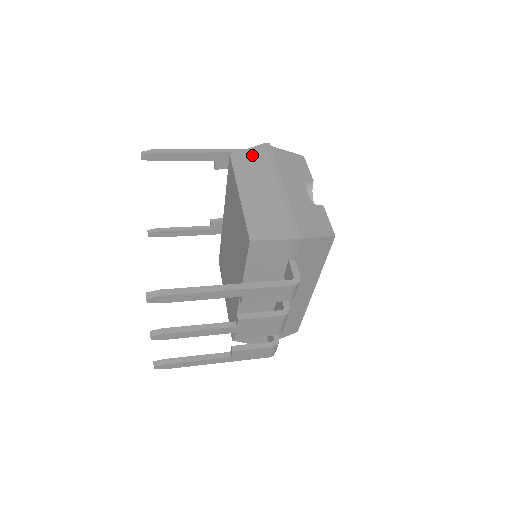
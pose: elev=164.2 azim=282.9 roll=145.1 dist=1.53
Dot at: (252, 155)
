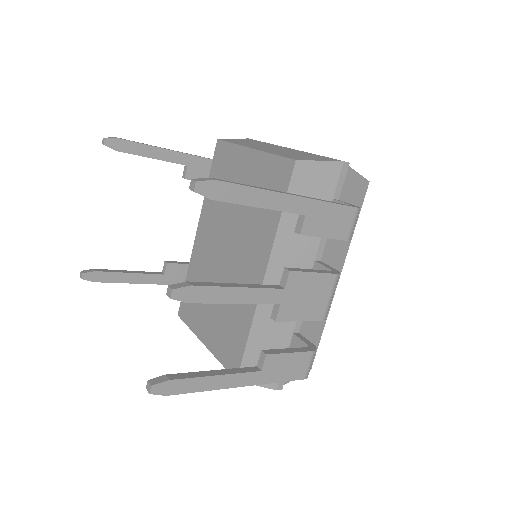
Dot at: (243, 140)
